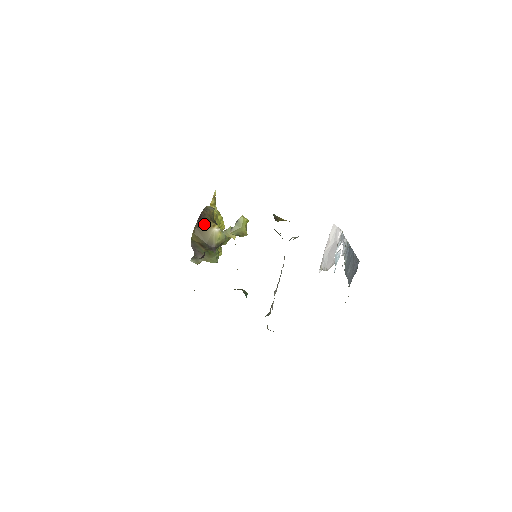
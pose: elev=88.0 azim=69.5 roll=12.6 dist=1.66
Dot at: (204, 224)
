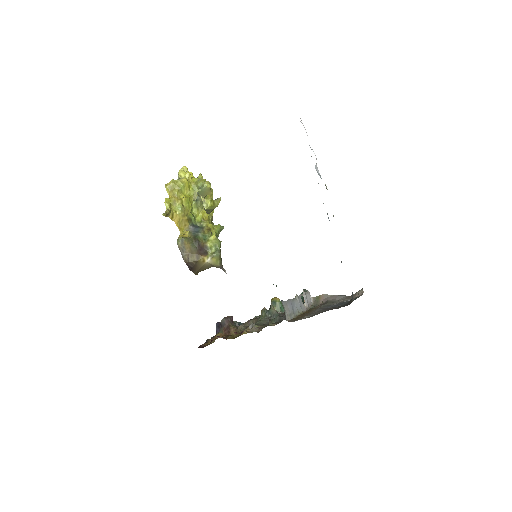
Dot at: (197, 267)
